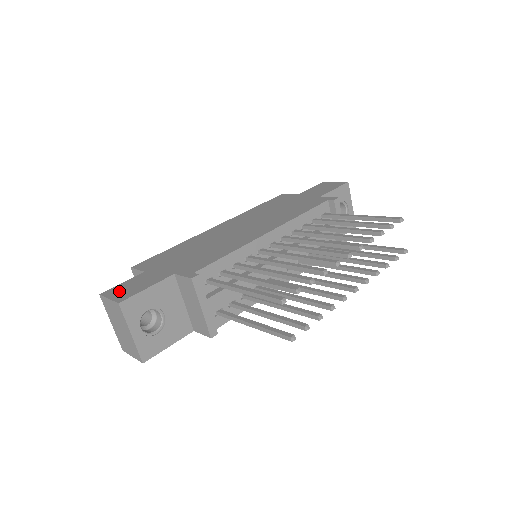
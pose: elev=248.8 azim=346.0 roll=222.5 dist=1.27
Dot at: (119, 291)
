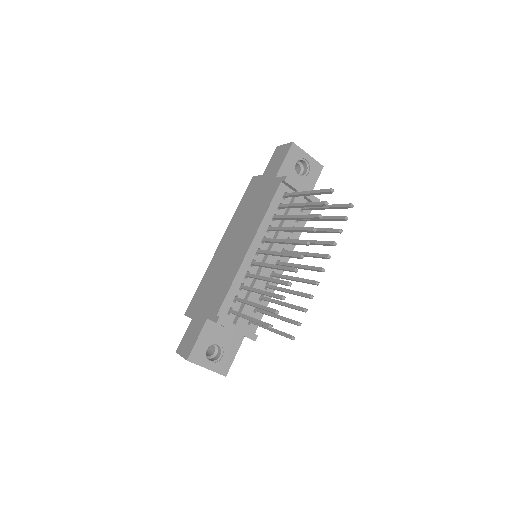
Dot at: (184, 347)
